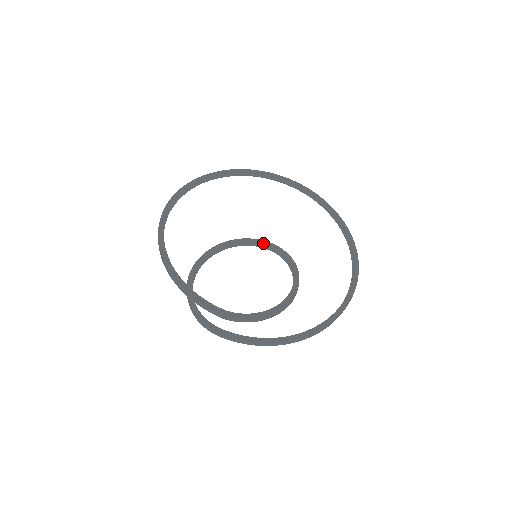
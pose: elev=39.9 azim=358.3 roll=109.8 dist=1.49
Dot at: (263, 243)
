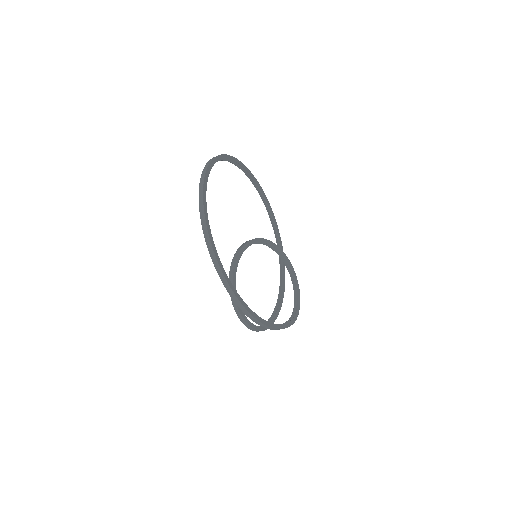
Dot at: (255, 242)
